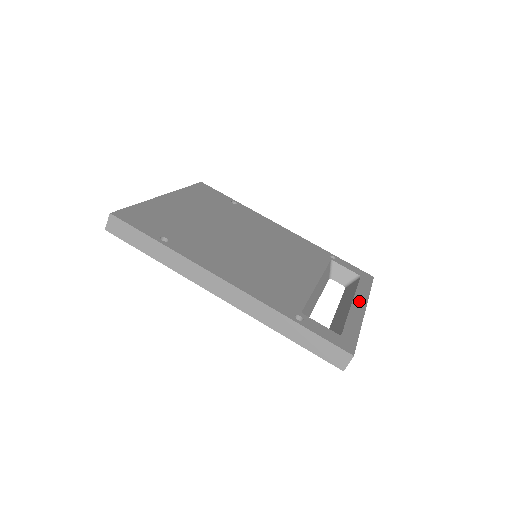
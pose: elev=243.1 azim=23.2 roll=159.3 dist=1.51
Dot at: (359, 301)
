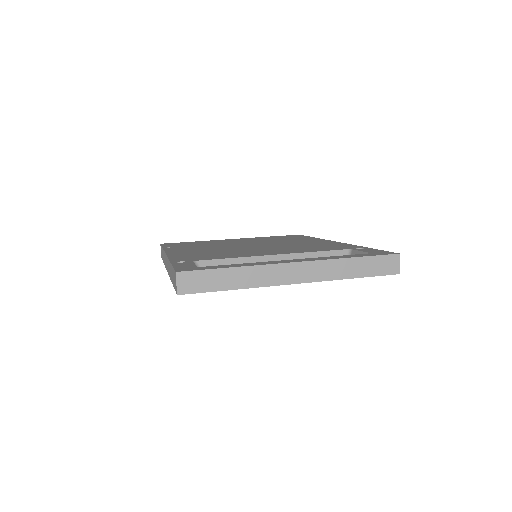
Dot at: (301, 260)
